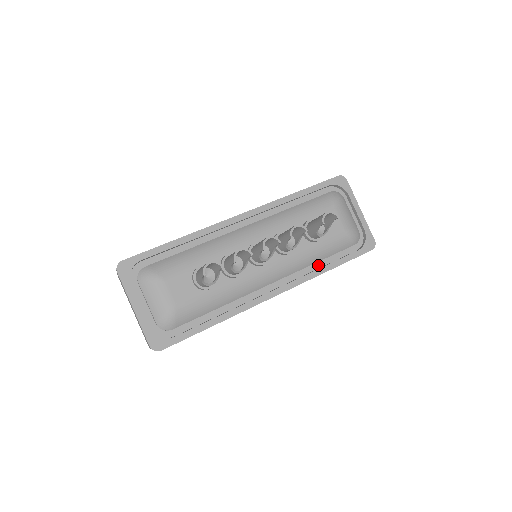
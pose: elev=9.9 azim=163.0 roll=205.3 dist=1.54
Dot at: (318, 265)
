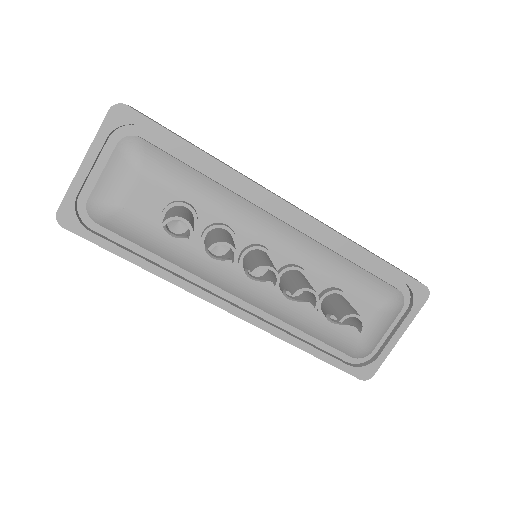
Dot at: (298, 331)
